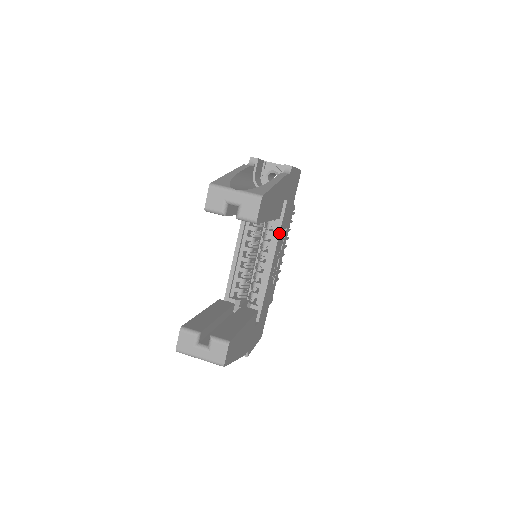
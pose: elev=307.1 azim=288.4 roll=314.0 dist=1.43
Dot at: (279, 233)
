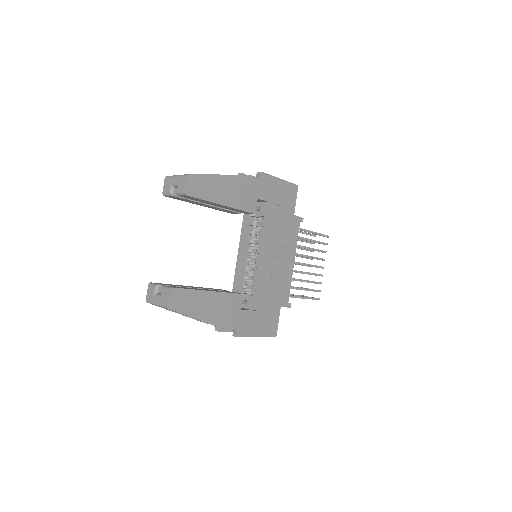
Dot at: (264, 230)
